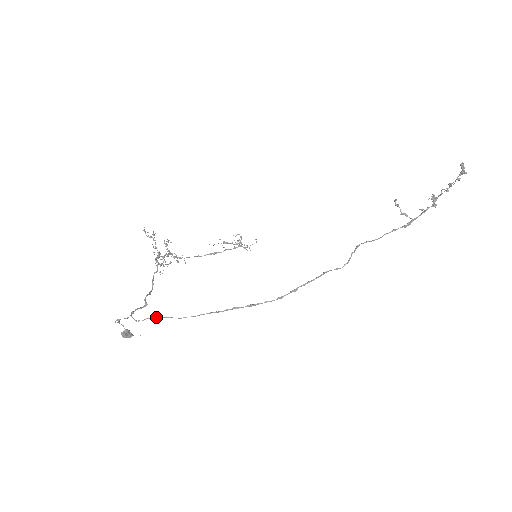
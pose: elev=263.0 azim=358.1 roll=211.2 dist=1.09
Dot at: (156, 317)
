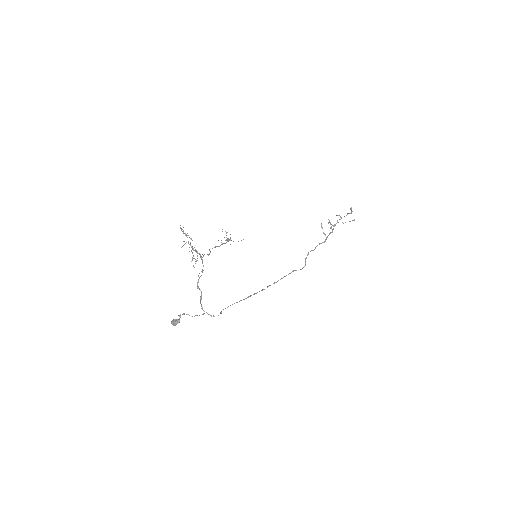
Dot at: (221, 311)
